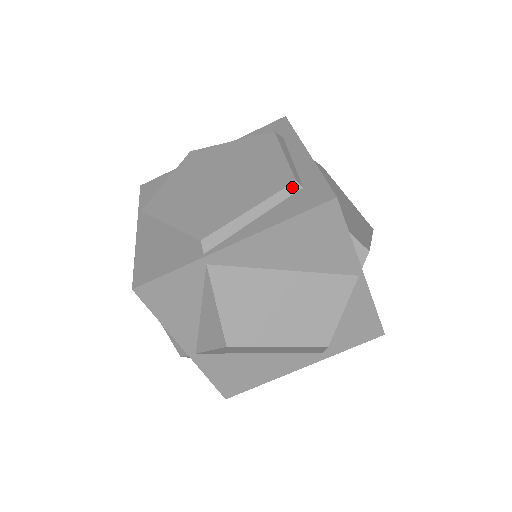
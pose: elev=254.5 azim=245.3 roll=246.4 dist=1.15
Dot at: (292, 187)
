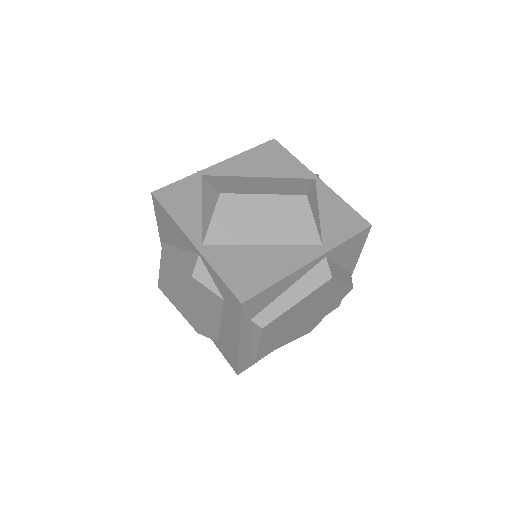
Dot at: occluded
